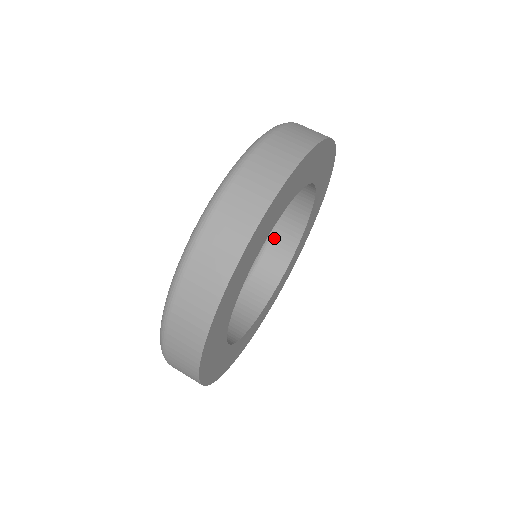
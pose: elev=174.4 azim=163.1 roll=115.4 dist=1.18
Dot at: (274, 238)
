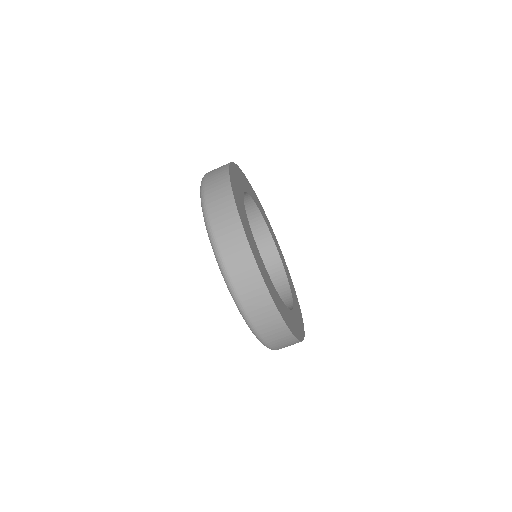
Dot at: occluded
